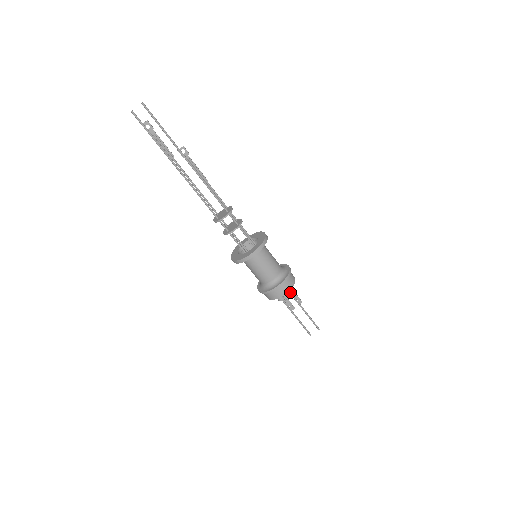
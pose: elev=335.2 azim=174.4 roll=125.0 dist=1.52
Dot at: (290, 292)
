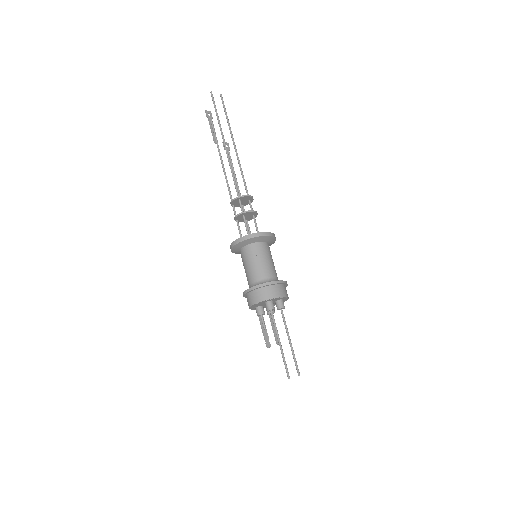
Dot at: (283, 304)
